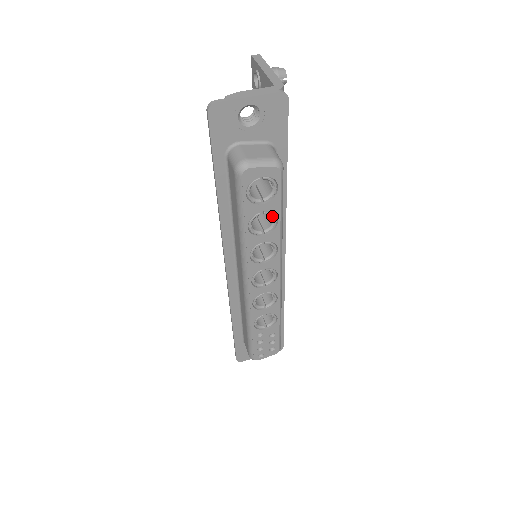
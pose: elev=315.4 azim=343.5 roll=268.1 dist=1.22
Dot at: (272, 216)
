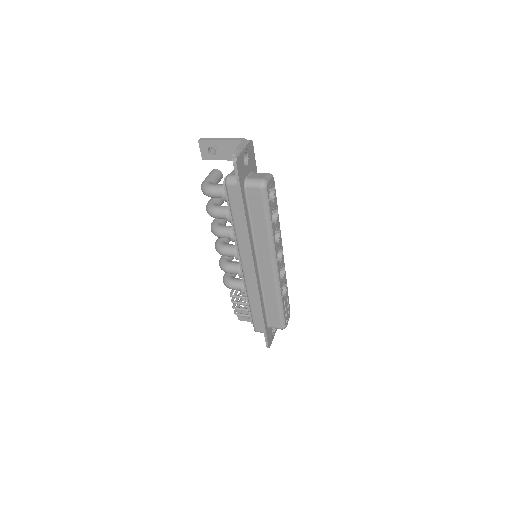
Dot at: (275, 209)
